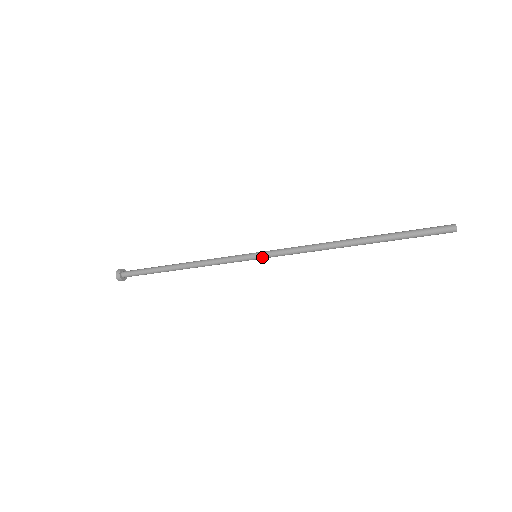
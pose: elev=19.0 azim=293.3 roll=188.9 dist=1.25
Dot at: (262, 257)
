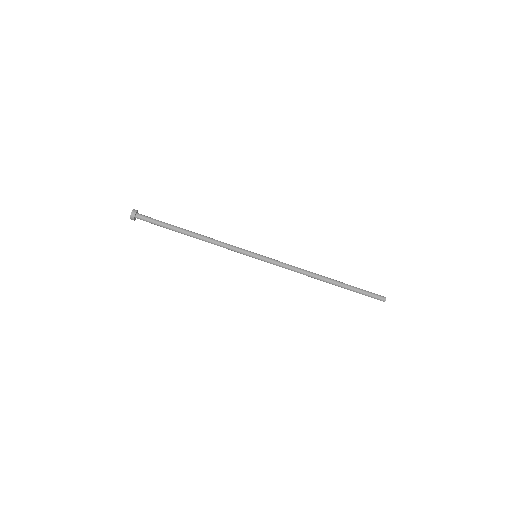
Dot at: (261, 258)
